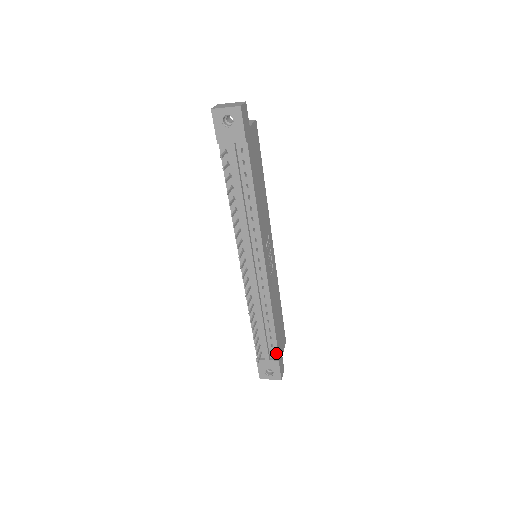
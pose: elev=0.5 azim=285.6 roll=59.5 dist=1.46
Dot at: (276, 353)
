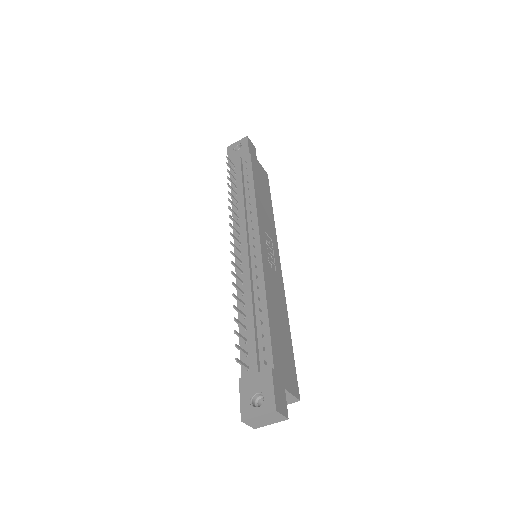
Dot at: (269, 360)
